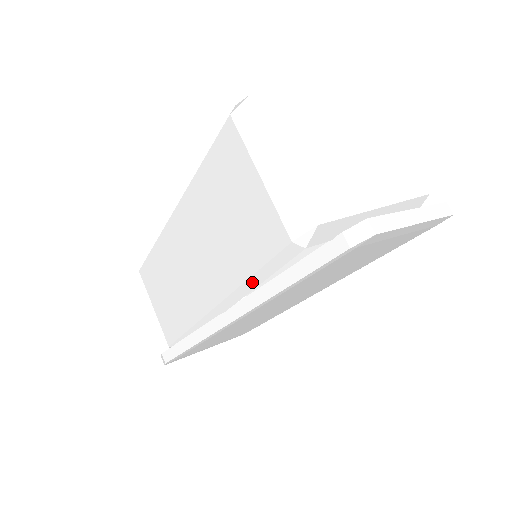
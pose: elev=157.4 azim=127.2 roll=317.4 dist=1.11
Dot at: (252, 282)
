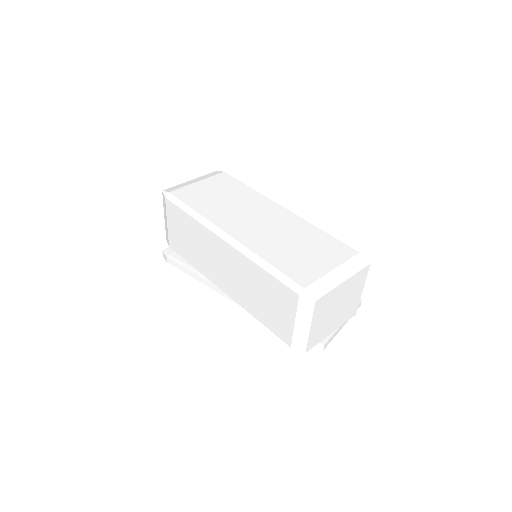
Dot at: (258, 319)
